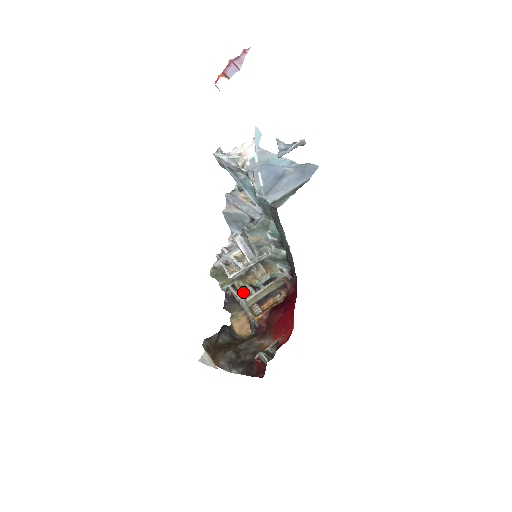
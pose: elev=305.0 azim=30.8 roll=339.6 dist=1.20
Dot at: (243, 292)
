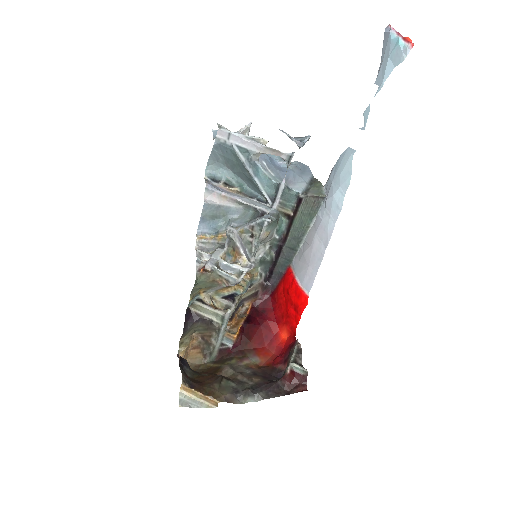
Dot at: (214, 306)
